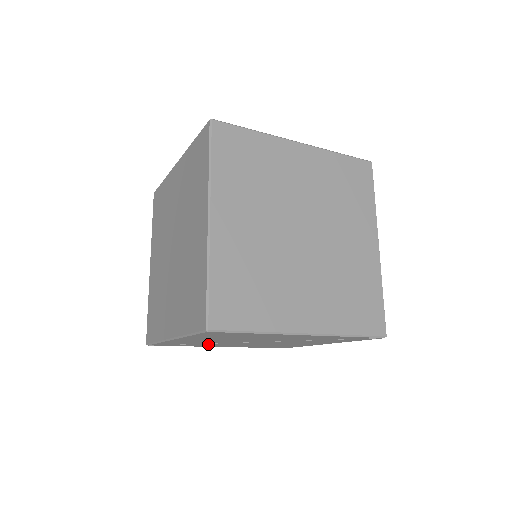
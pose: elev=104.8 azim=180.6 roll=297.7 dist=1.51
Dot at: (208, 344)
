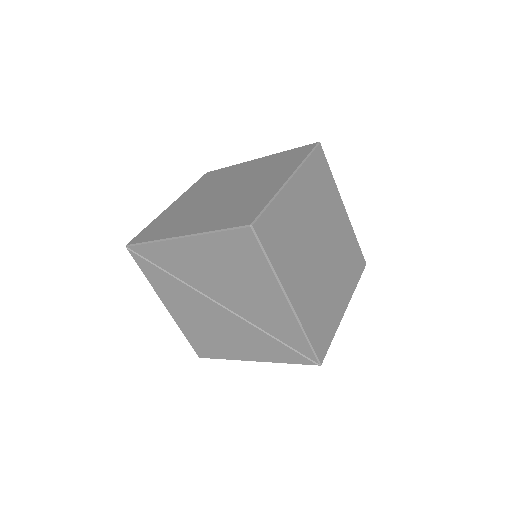
Dot at: (174, 283)
